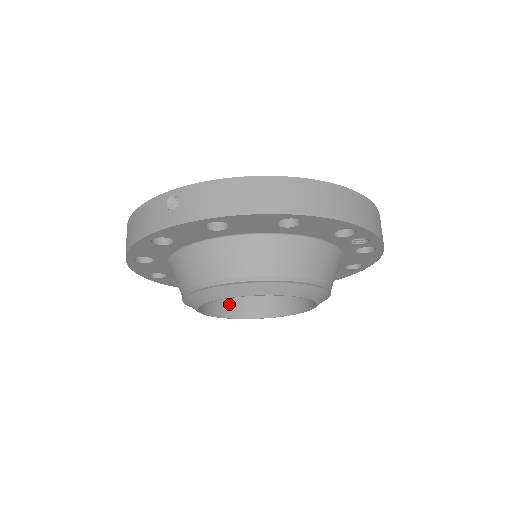
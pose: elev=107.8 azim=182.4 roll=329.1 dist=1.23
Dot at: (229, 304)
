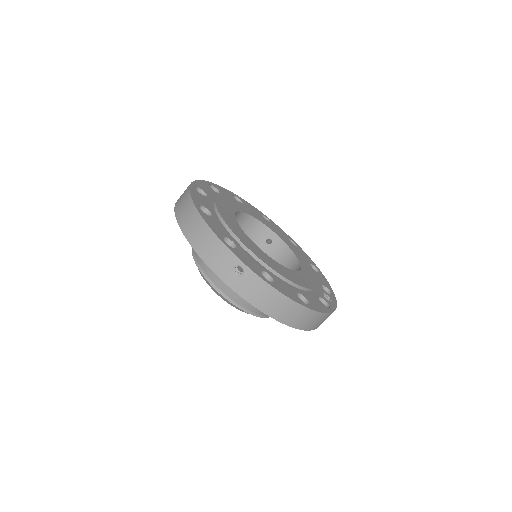
Dot at: occluded
